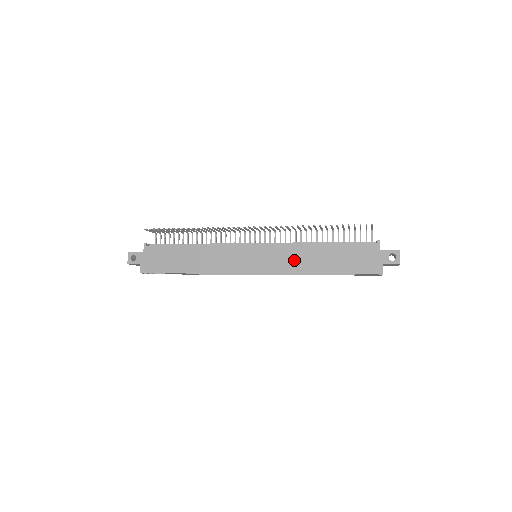
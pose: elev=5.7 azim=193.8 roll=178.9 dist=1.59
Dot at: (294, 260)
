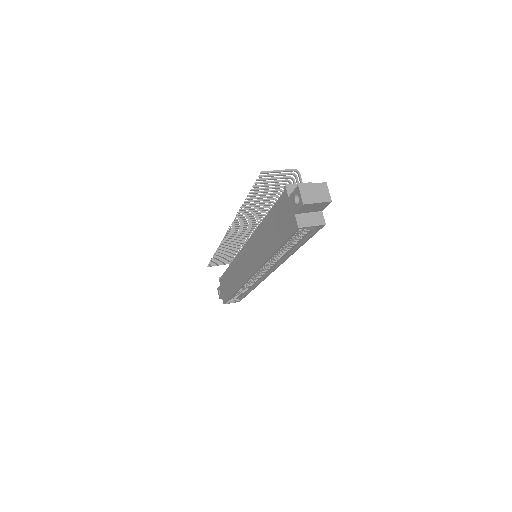
Dot at: (259, 249)
